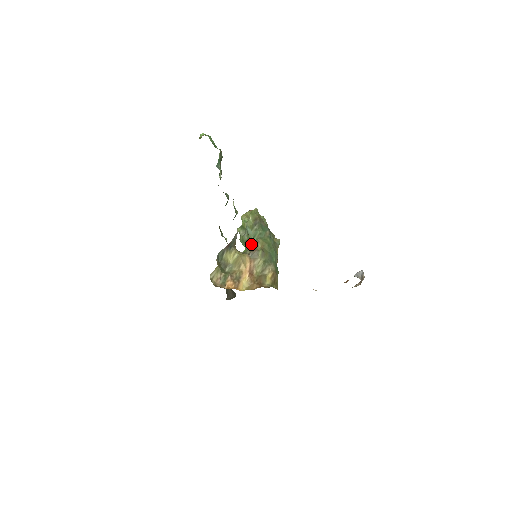
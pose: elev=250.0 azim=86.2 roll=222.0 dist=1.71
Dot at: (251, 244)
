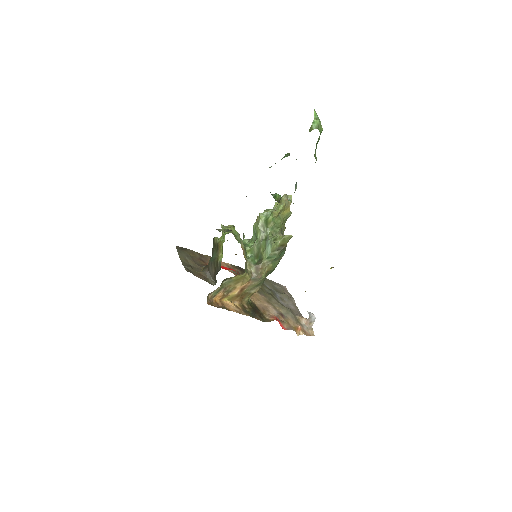
Dot at: (261, 264)
